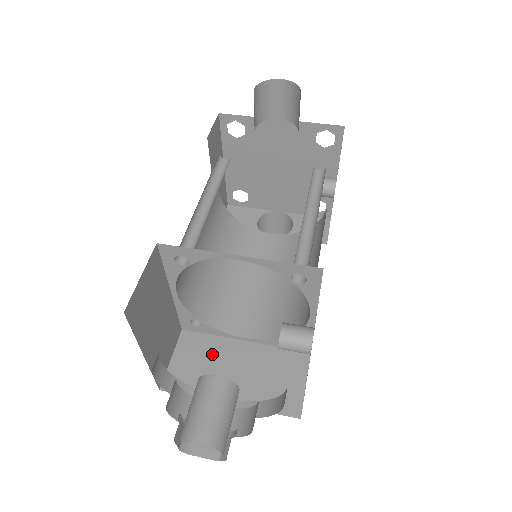
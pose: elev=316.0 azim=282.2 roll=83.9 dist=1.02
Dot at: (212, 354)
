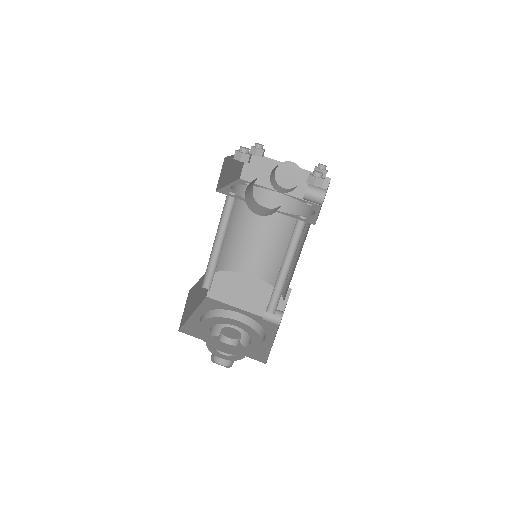
Dot at: (234, 281)
